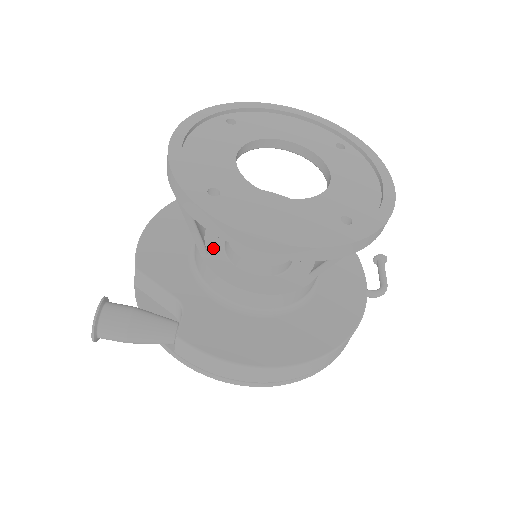
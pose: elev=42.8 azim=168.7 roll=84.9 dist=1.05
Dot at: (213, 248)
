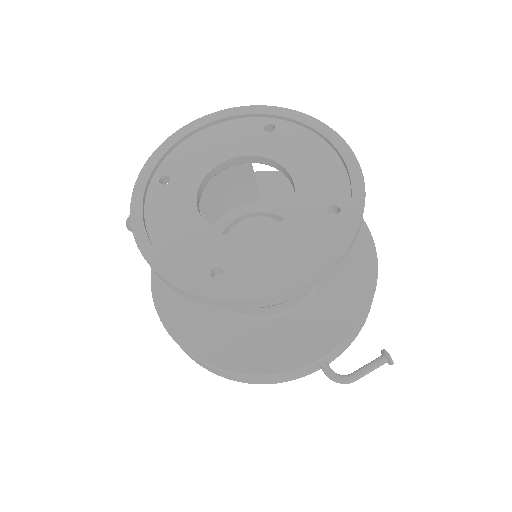
Dot at: (220, 225)
